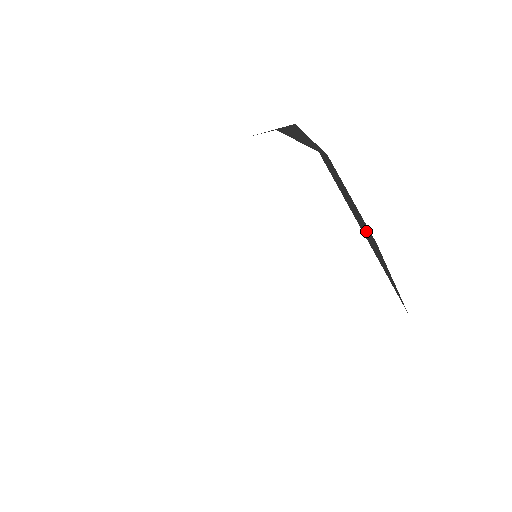
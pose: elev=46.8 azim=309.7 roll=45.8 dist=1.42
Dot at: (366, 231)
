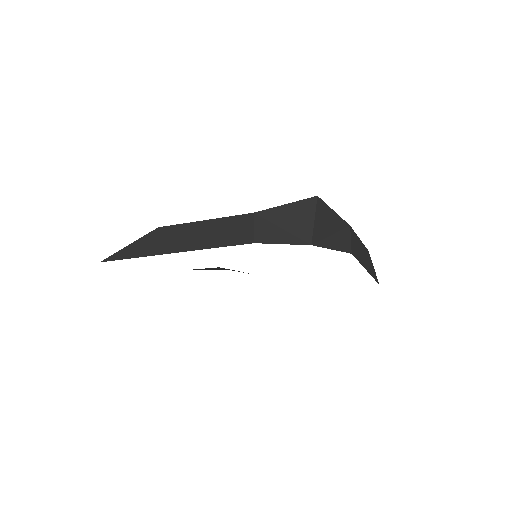
Dot at: (367, 260)
